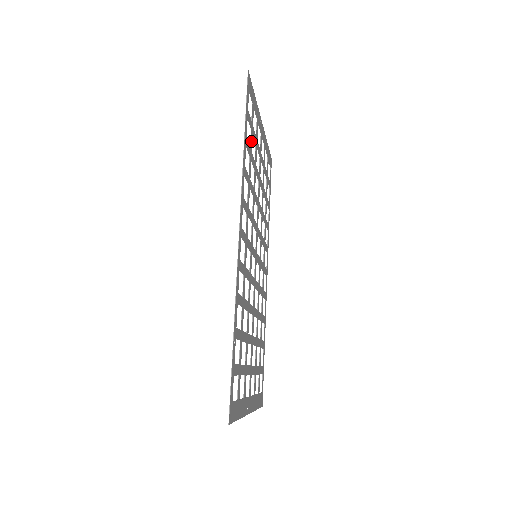
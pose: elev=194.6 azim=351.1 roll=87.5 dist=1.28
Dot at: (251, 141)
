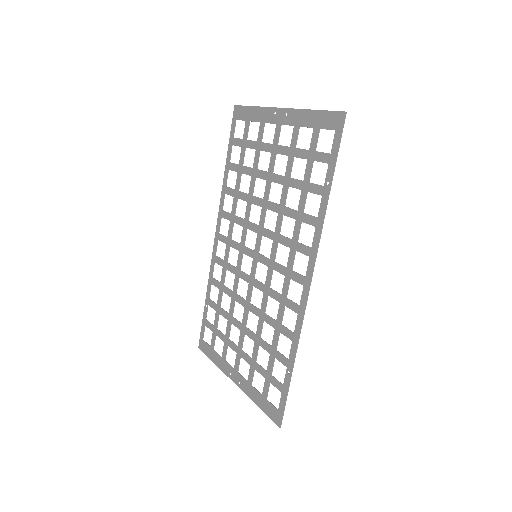
Dot at: (308, 171)
